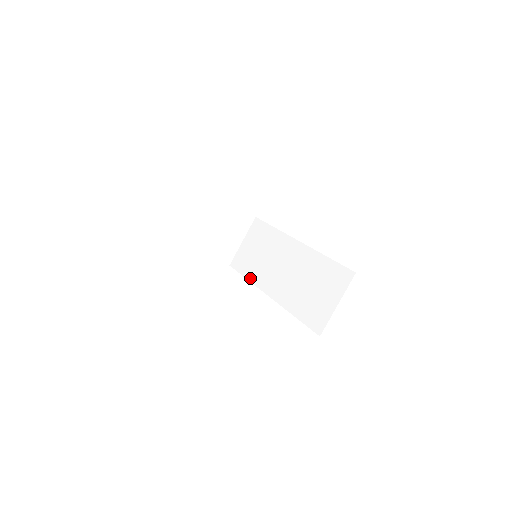
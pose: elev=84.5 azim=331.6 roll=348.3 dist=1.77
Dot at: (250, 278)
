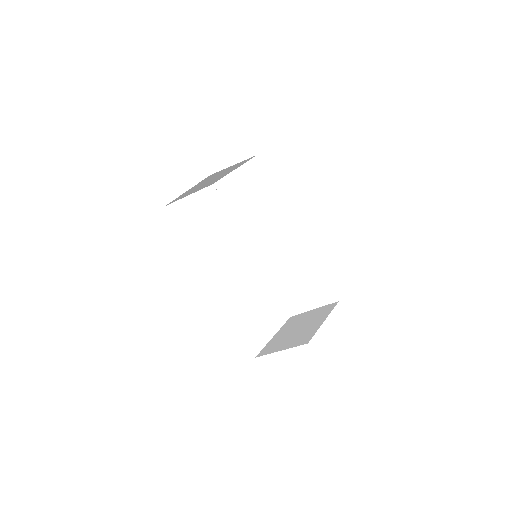
Dot at: (236, 219)
